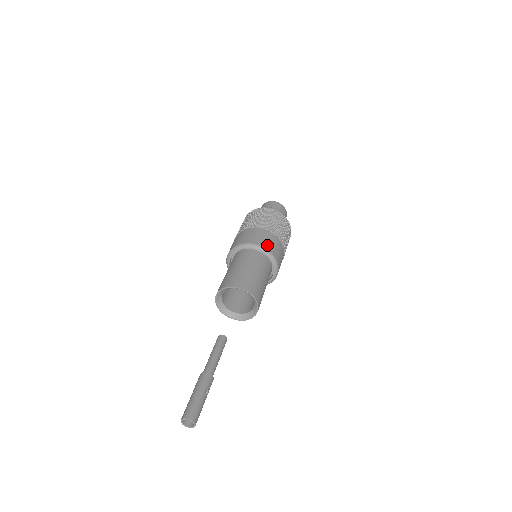
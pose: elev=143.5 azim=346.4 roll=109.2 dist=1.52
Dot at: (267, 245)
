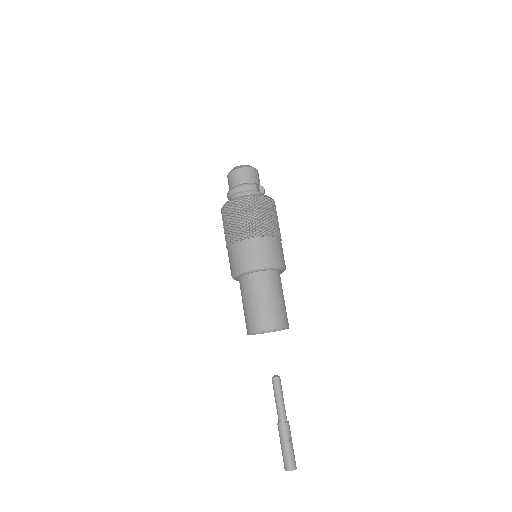
Dot at: (254, 261)
